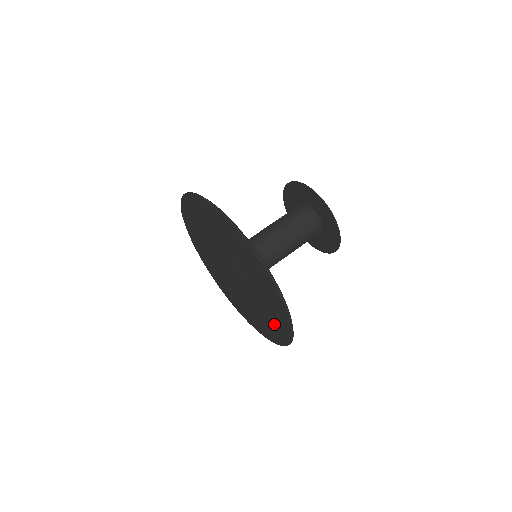
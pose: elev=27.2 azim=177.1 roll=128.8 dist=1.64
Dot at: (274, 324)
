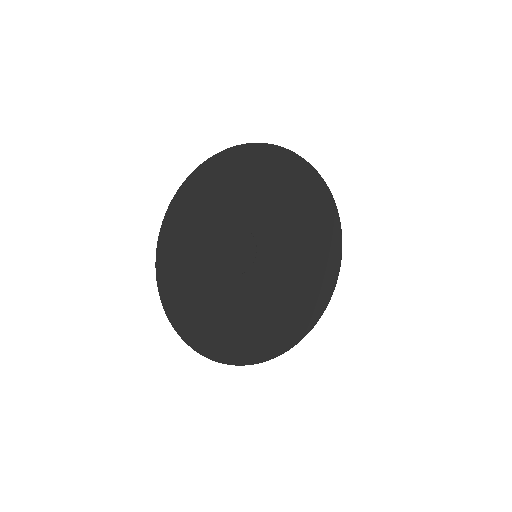
Dot at: (246, 333)
